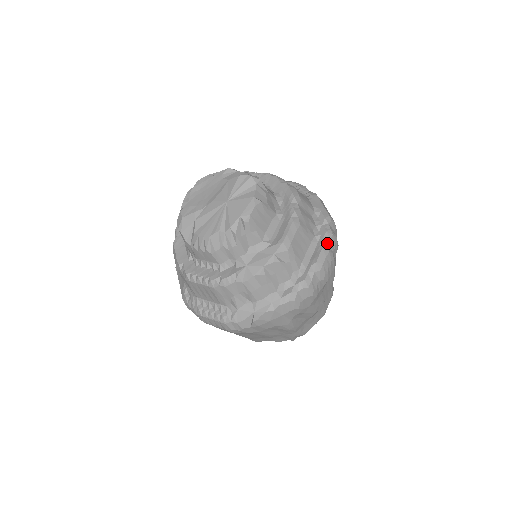
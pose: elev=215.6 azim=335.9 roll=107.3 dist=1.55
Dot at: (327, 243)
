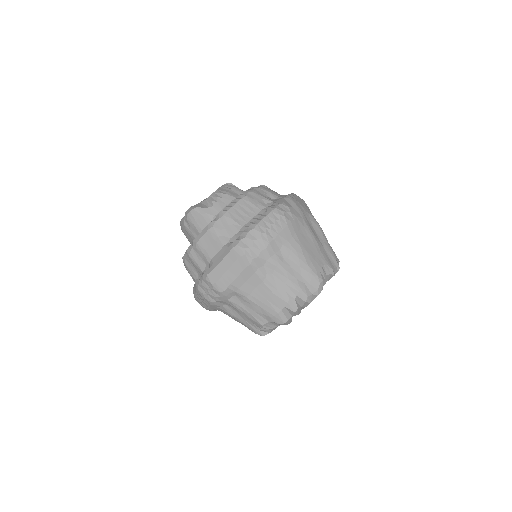
Dot at: occluded
